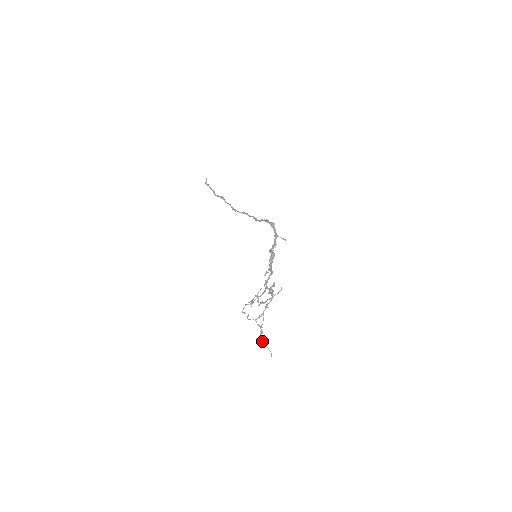
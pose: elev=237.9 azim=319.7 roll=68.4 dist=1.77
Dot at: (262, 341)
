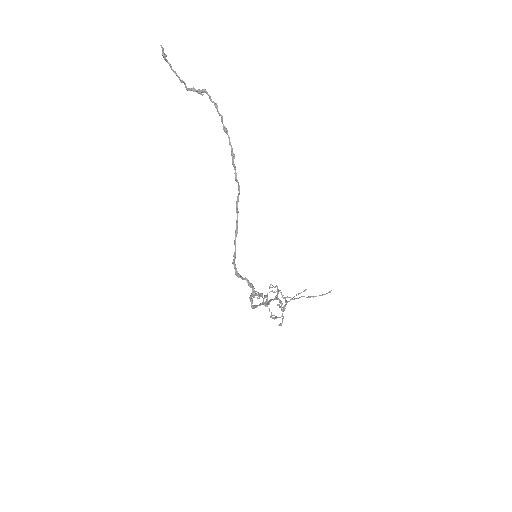
Dot at: (307, 297)
